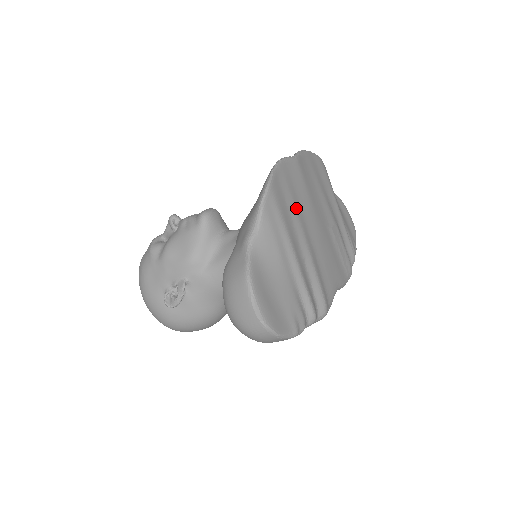
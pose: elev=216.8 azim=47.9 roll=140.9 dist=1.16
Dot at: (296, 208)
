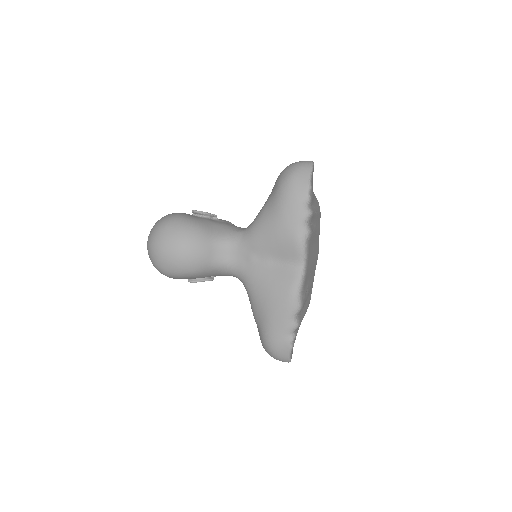
Dot at: (317, 235)
